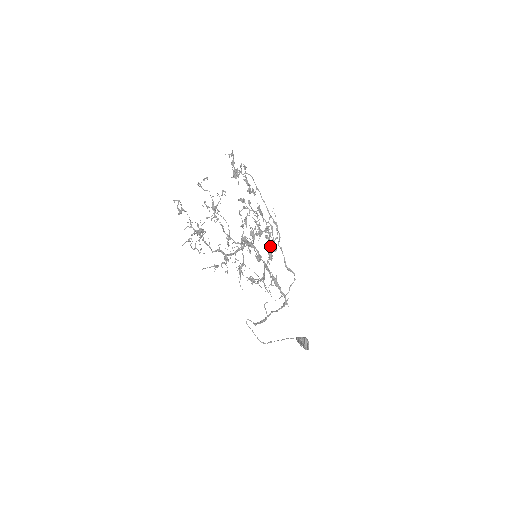
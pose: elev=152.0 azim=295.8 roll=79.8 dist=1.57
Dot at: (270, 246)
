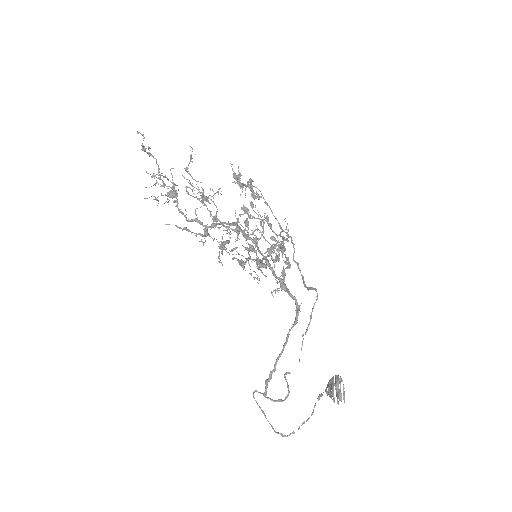
Dot at: occluded
